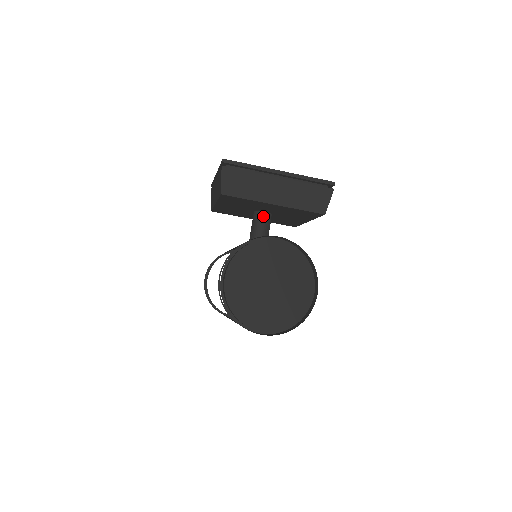
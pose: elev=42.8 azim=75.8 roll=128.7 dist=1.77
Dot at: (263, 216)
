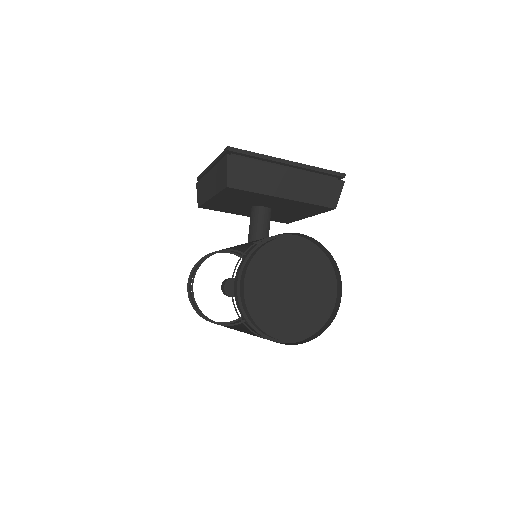
Dot at: (264, 212)
